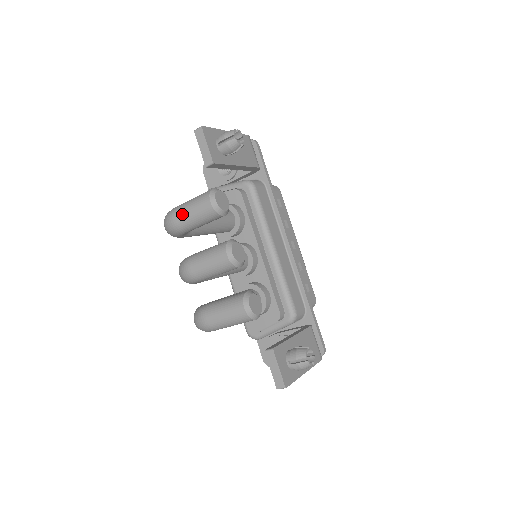
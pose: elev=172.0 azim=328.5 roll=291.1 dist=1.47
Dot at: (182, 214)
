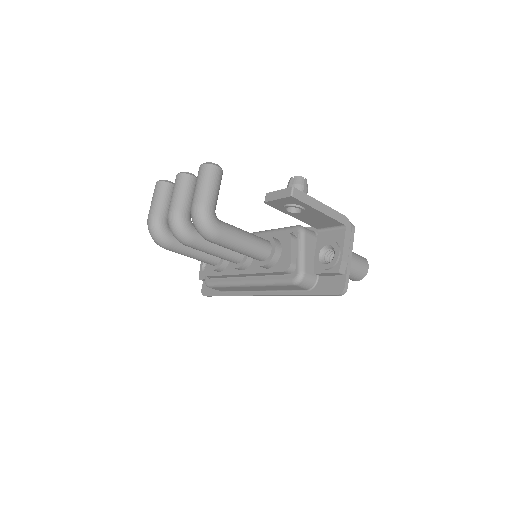
Dot at: (151, 207)
